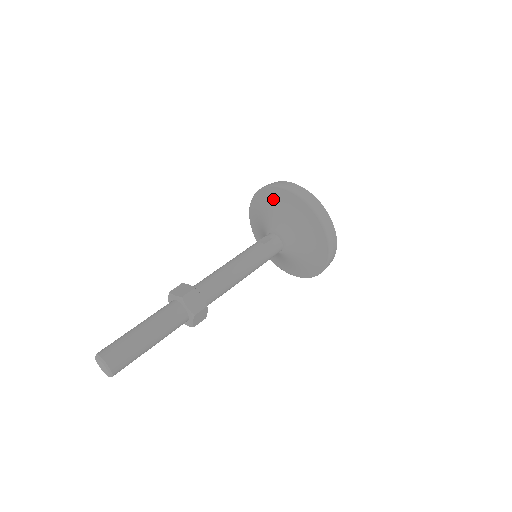
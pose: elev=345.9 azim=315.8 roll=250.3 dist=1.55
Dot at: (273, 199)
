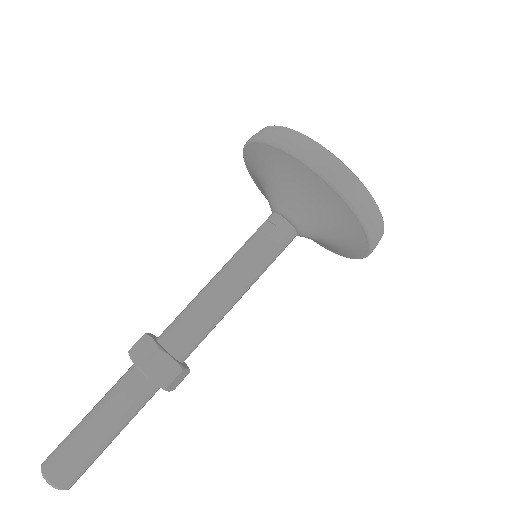
Dot at: (270, 162)
